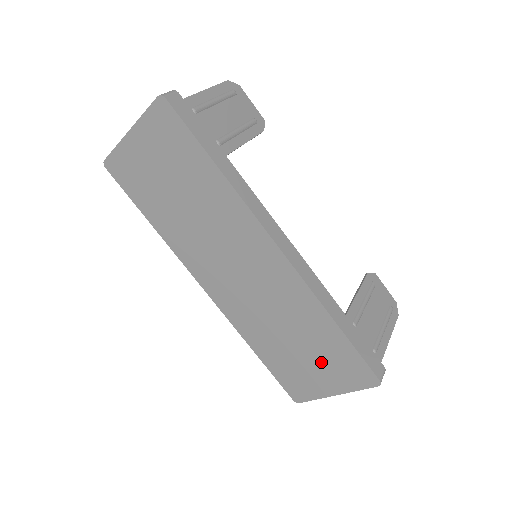
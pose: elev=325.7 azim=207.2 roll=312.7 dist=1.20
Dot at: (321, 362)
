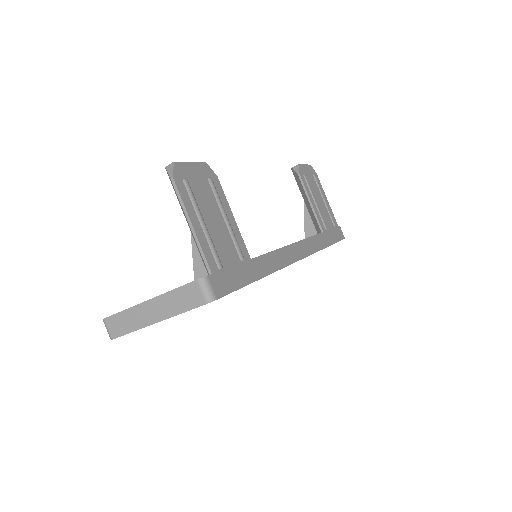
Dot at: occluded
